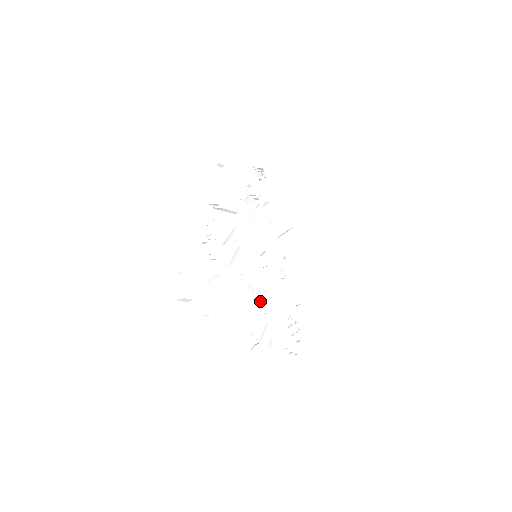
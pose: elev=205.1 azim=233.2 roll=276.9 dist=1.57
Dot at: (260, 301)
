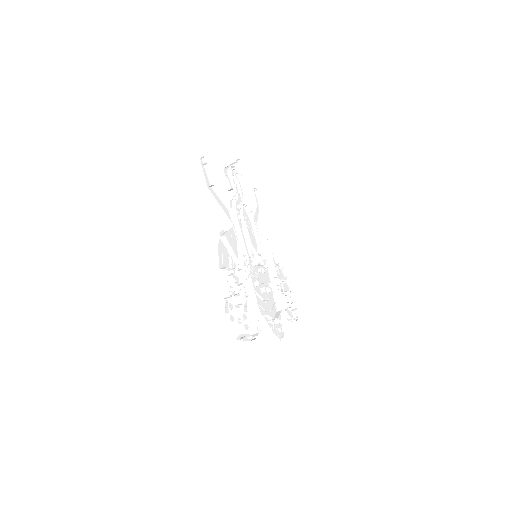
Dot at: (270, 294)
